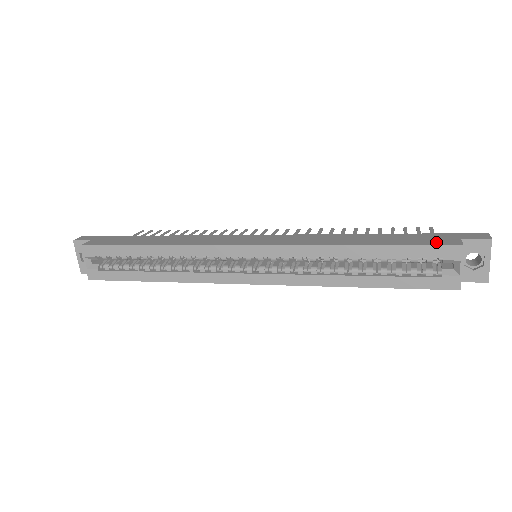
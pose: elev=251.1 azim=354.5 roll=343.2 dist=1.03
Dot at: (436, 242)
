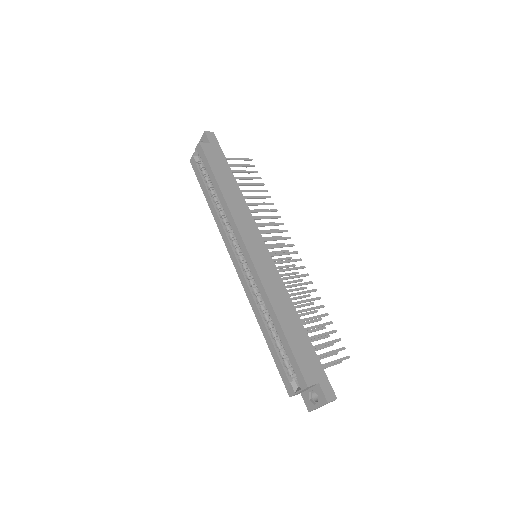
Dot at: (305, 369)
